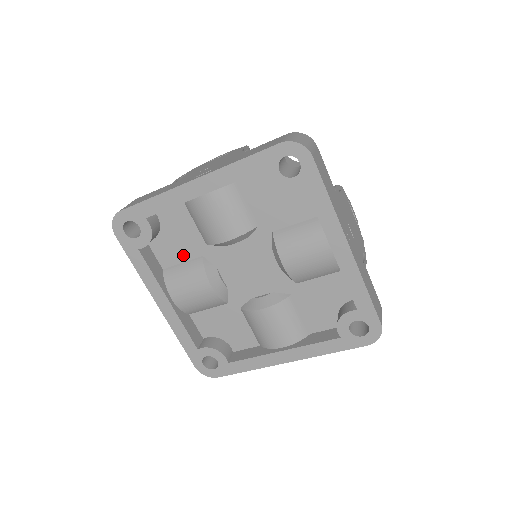
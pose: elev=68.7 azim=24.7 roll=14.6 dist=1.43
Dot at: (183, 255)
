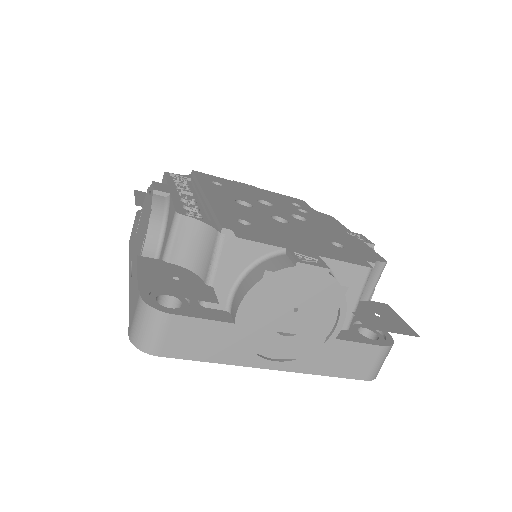
Dot at: occluded
